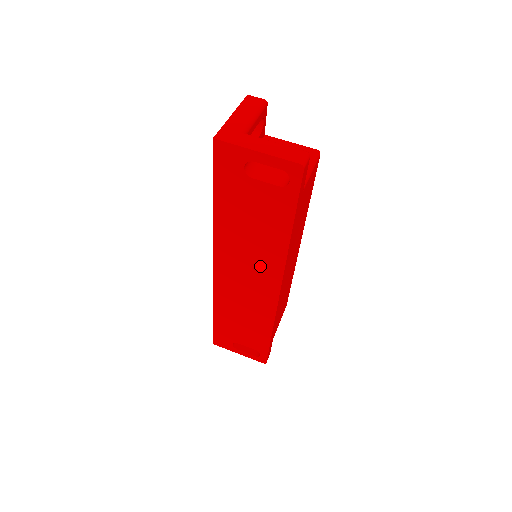
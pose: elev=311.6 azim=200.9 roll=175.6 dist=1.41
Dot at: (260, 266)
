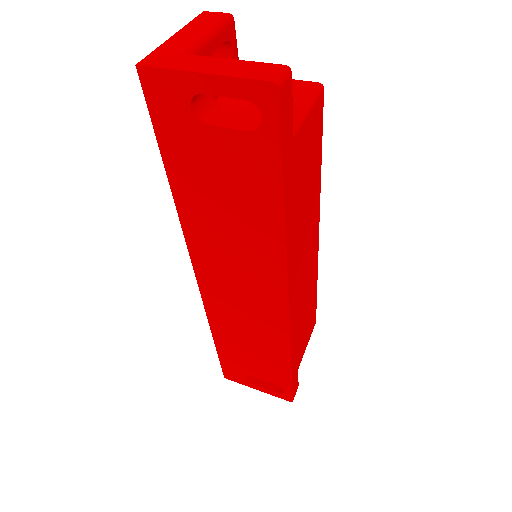
Dot at: (253, 268)
